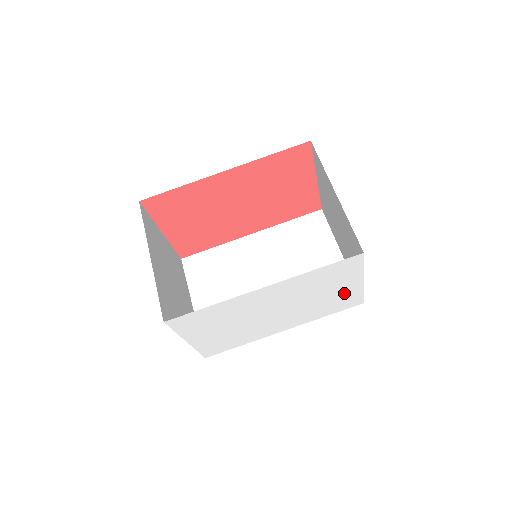
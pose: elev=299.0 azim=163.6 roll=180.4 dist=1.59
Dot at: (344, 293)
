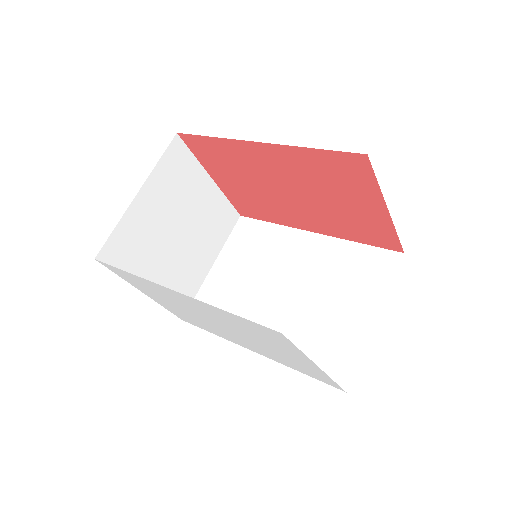
Dot at: (302, 363)
